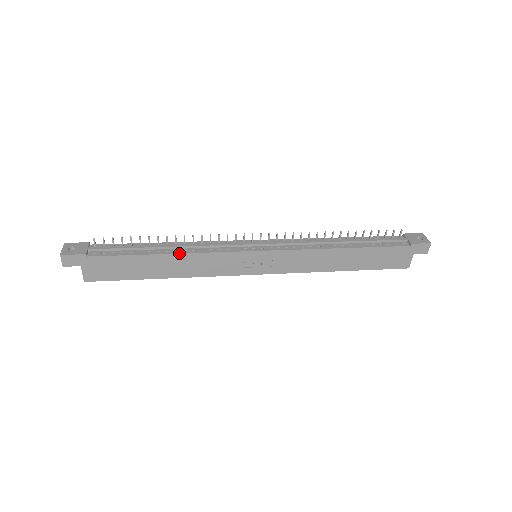
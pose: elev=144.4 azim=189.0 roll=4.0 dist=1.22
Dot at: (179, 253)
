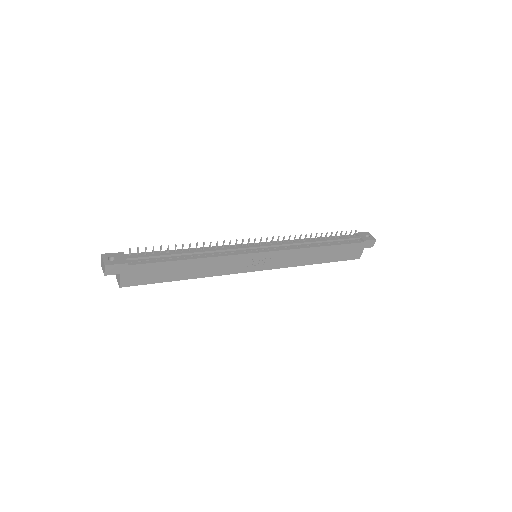
Dot at: (203, 258)
